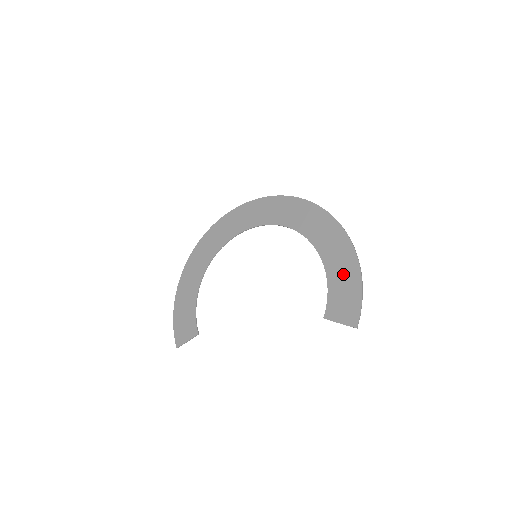
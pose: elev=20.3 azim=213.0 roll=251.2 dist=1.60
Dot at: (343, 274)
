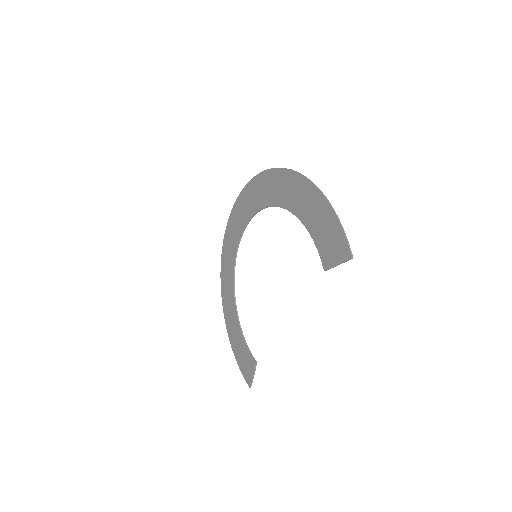
Dot at: (315, 214)
